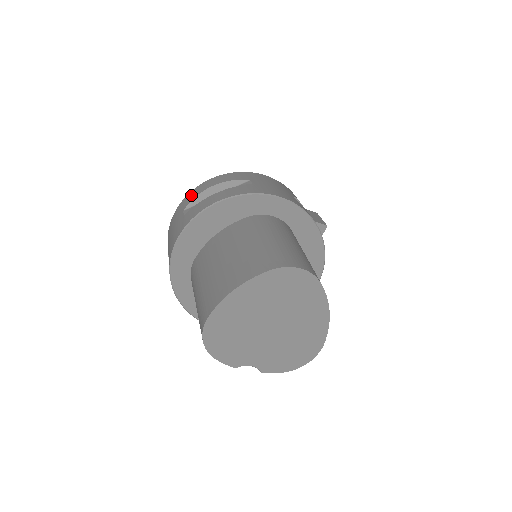
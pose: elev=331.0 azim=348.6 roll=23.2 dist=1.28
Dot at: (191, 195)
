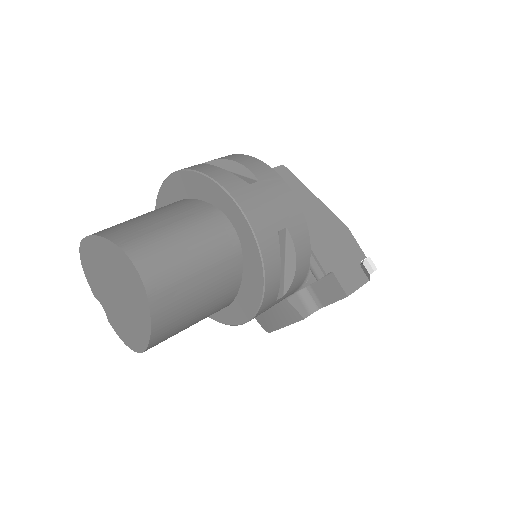
Dot at: (225, 156)
